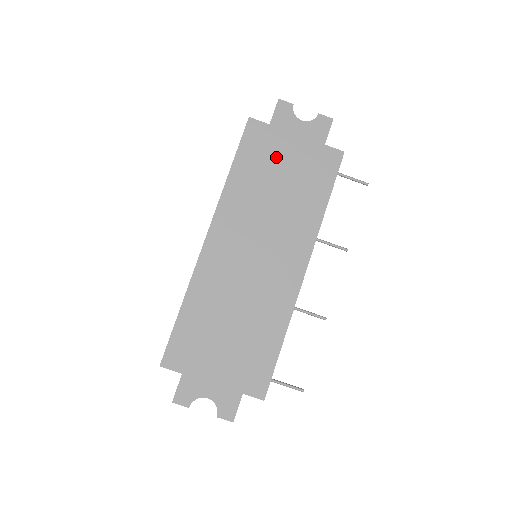
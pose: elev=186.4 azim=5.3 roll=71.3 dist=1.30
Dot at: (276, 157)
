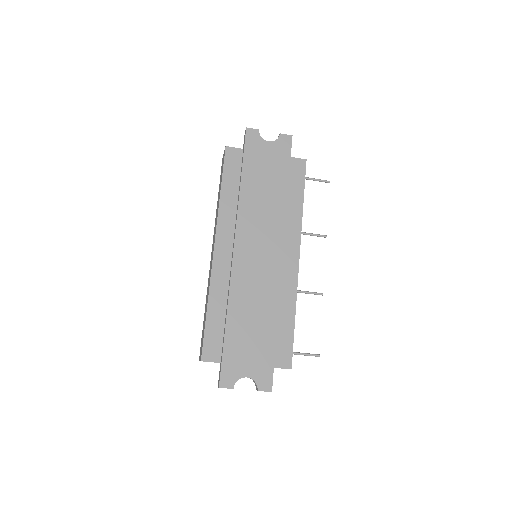
Dot at: (255, 173)
